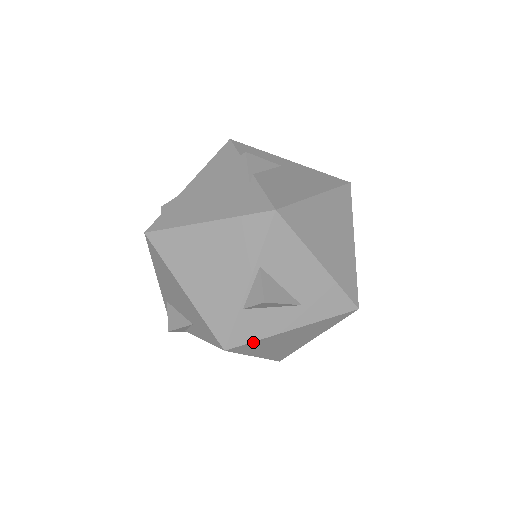
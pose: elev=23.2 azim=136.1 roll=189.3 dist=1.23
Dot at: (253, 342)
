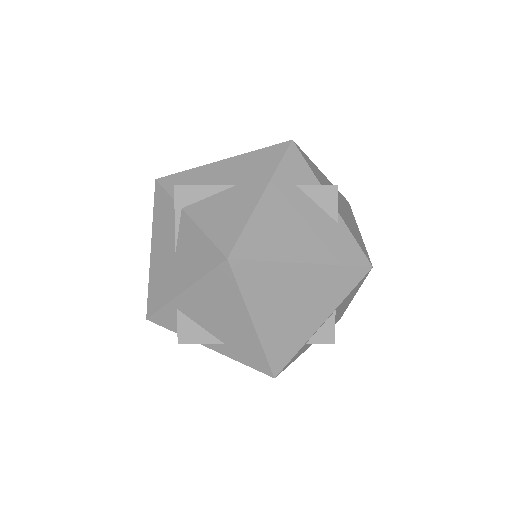
Dot at: (289, 364)
